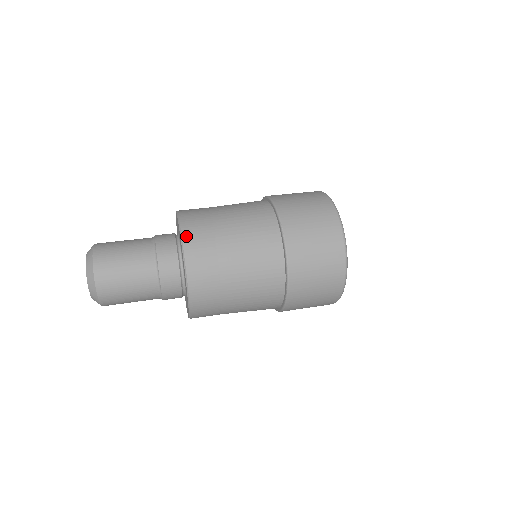
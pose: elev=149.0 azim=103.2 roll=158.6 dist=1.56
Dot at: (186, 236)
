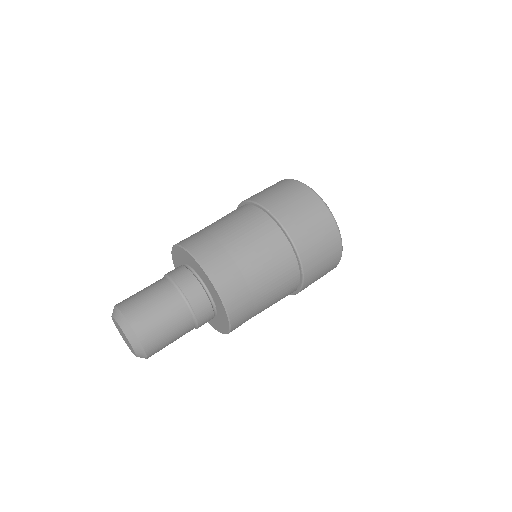
Dot at: (199, 256)
